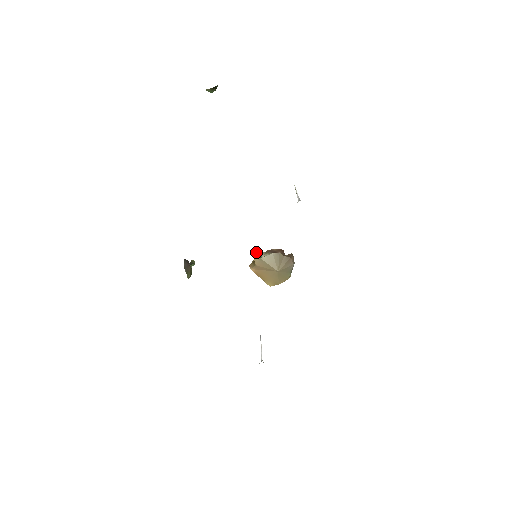
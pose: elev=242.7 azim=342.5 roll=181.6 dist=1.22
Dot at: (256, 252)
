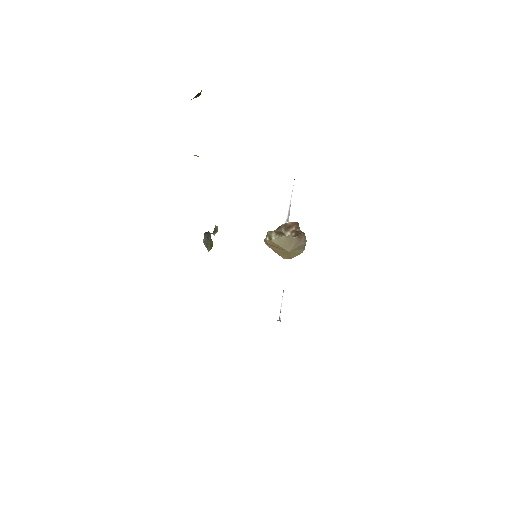
Dot at: (268, 232)
